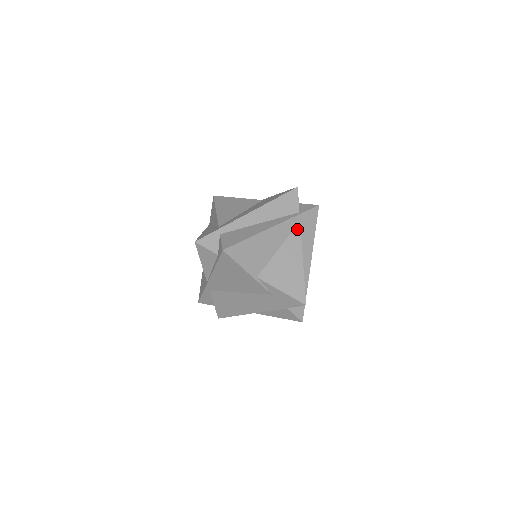
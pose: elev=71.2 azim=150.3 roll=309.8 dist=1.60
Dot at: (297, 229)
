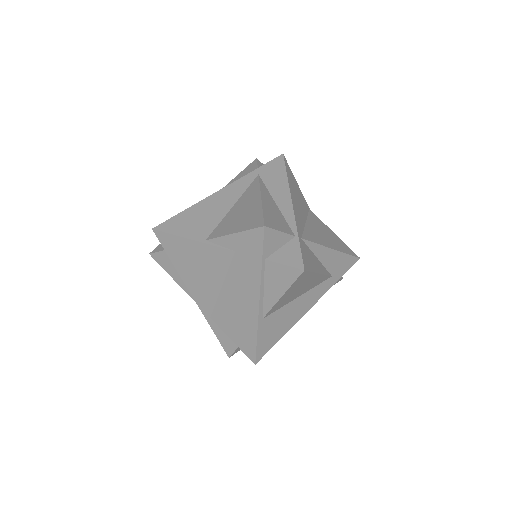
Dot at: (255, 181)
